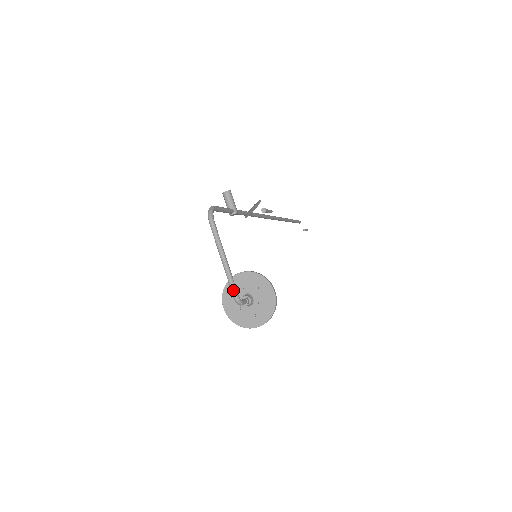
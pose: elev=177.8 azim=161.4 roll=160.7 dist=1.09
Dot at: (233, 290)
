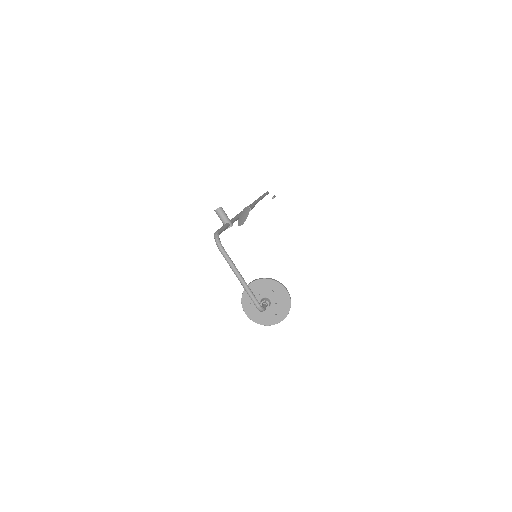
Dot at: (255, 302)
